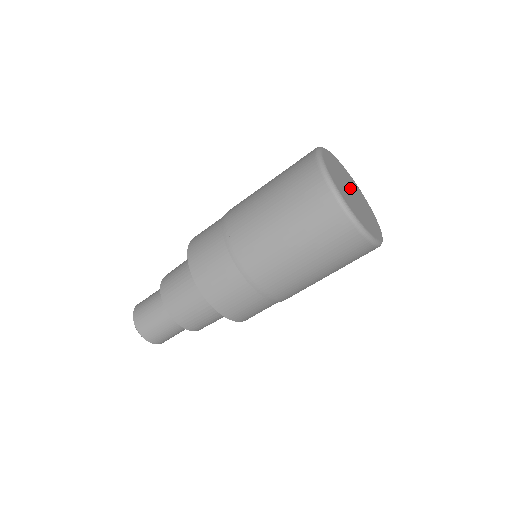
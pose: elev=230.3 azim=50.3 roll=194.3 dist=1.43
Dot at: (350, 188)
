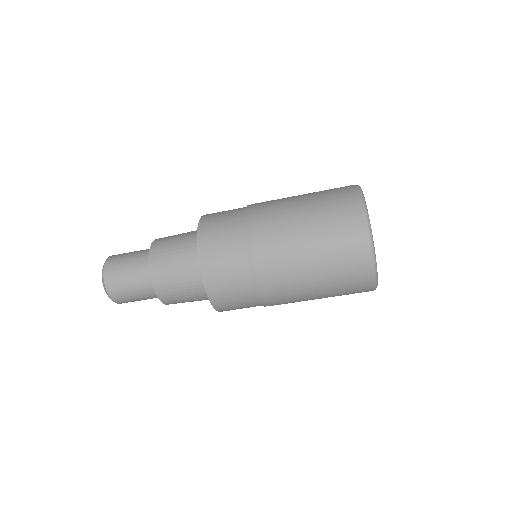
Dot at: occluded
